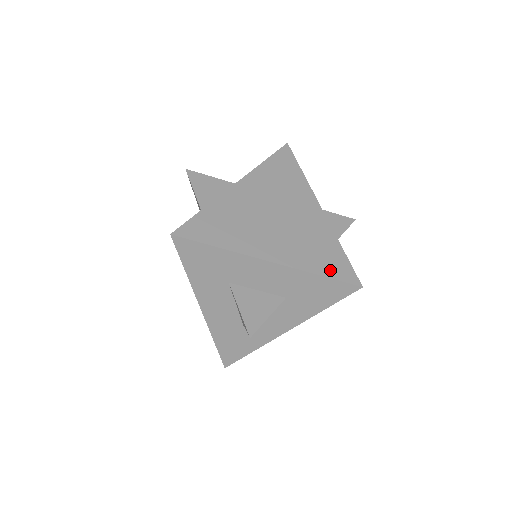
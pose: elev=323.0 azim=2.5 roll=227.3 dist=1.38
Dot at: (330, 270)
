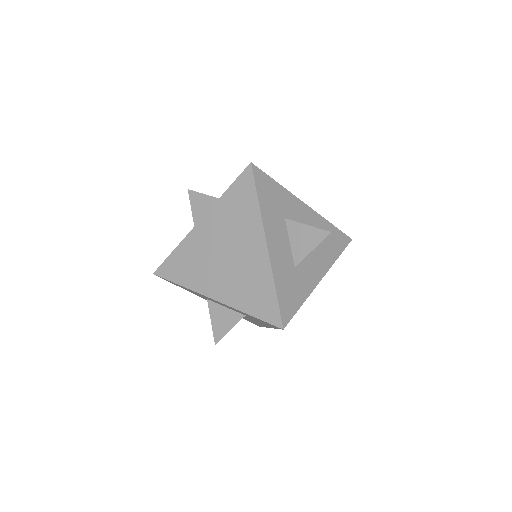
Dot at: occluded
